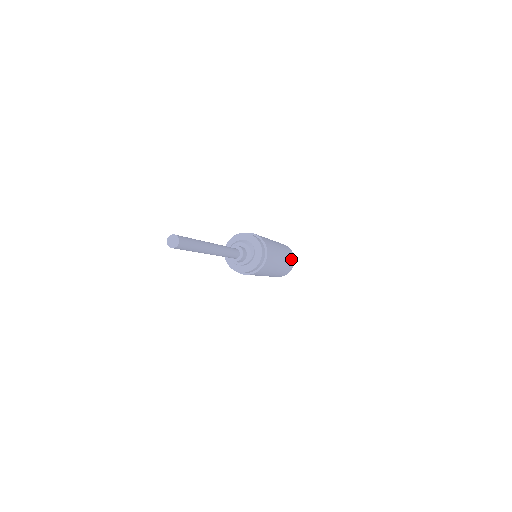
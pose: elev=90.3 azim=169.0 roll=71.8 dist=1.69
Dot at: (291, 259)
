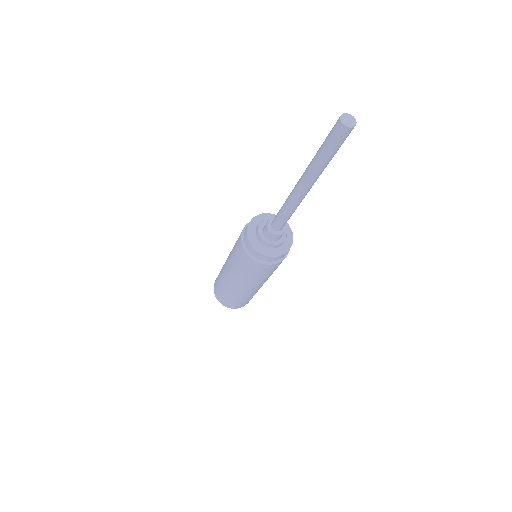
Dot at: occluded
